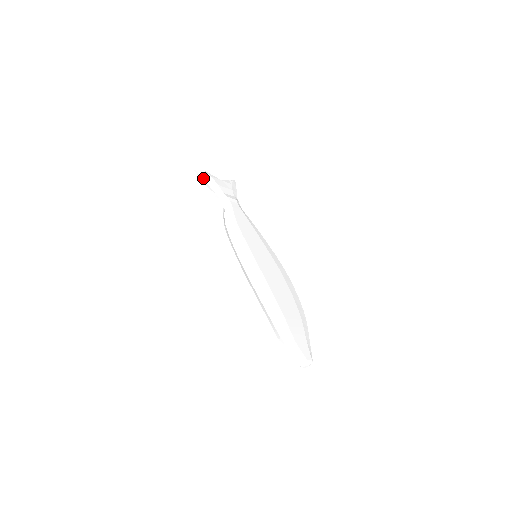
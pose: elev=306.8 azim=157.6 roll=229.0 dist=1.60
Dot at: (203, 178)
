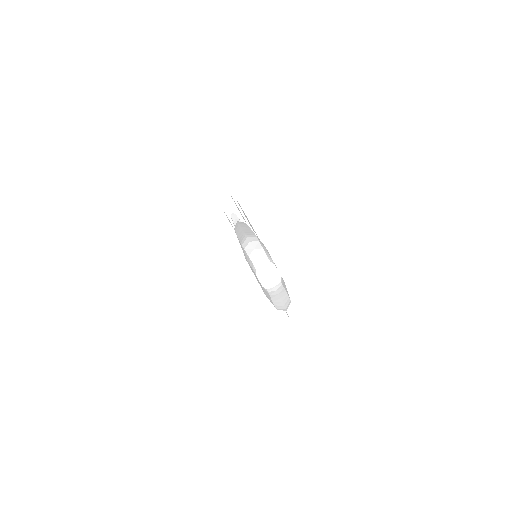
Dot at: (236, 220)
